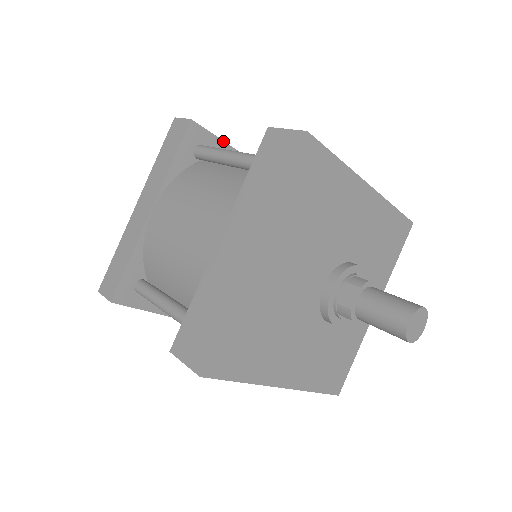
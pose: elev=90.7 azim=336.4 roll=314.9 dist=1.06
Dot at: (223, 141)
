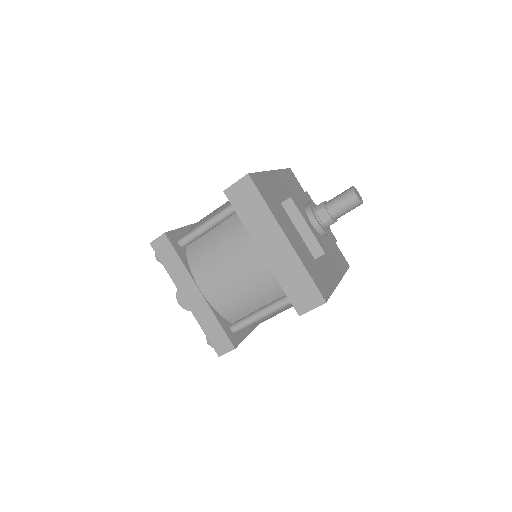
Dot at: (180, 228)
